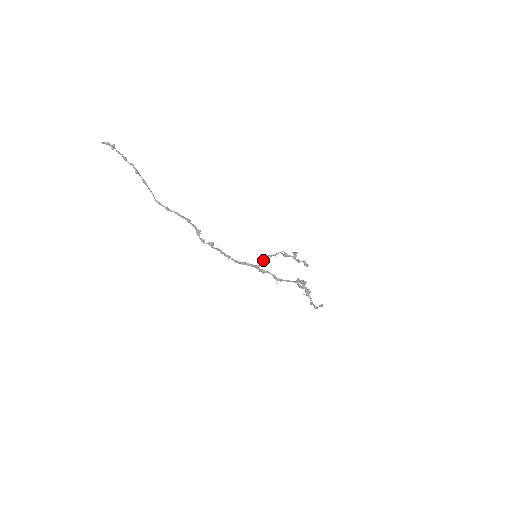
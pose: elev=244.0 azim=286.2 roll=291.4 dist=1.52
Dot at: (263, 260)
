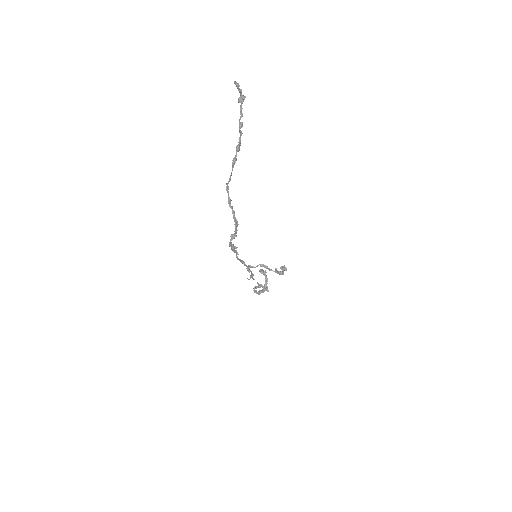
Dot at: (258, 265)
